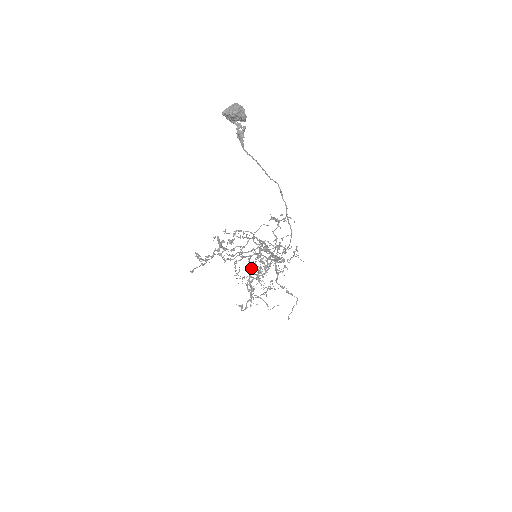
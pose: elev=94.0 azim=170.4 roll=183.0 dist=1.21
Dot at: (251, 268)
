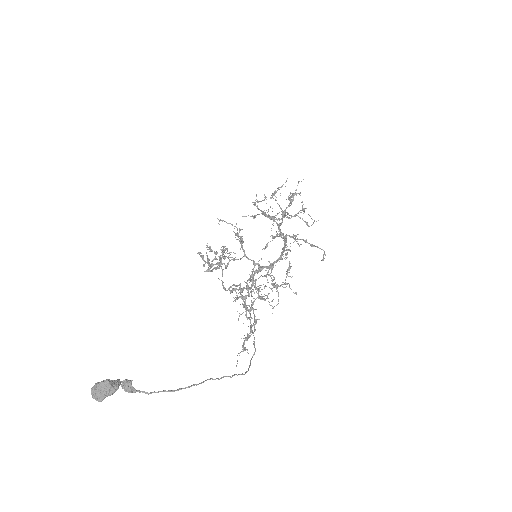
Dot at: occluded
